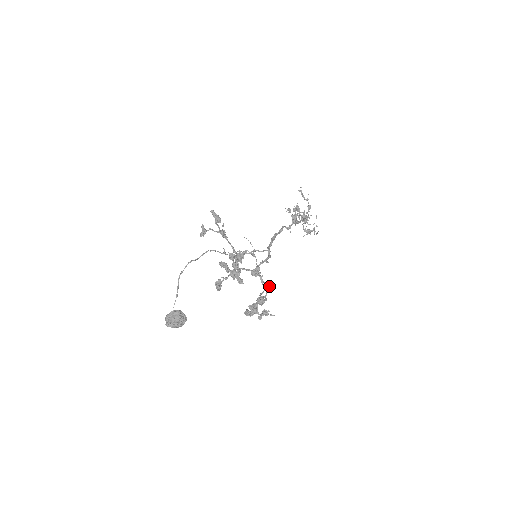
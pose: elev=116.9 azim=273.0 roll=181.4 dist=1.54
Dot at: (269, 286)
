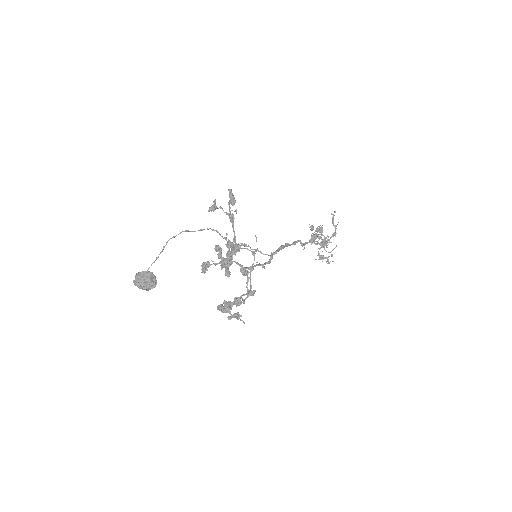
Dot at: occluded
